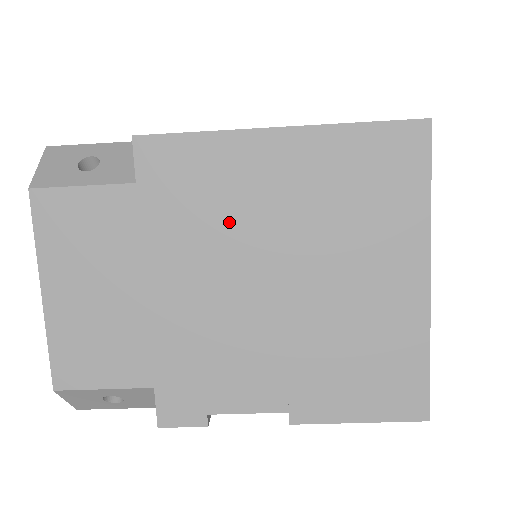
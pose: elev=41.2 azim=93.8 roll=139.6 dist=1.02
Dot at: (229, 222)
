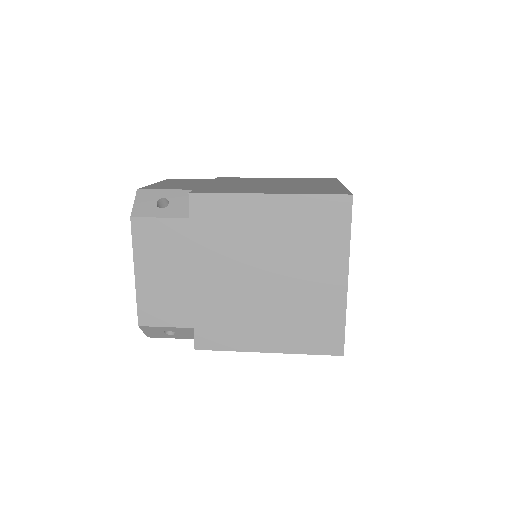
Dot at: occluded
